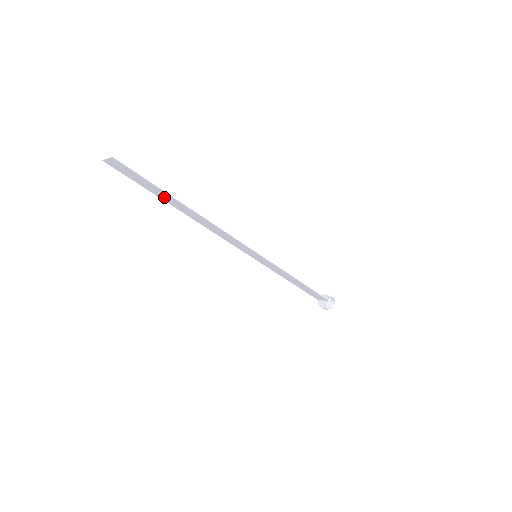
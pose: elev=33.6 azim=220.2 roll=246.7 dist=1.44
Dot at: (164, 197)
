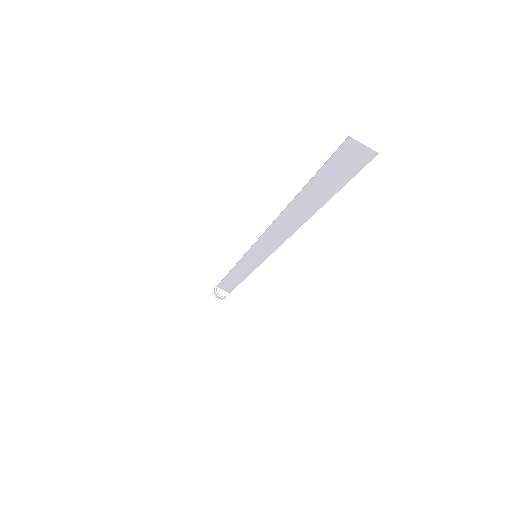
Dot at: (311, 194)
